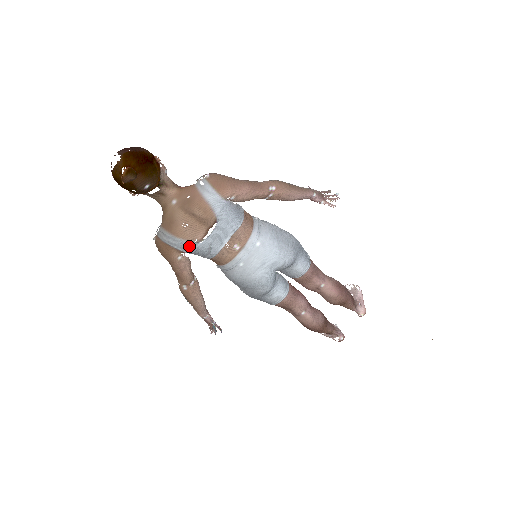
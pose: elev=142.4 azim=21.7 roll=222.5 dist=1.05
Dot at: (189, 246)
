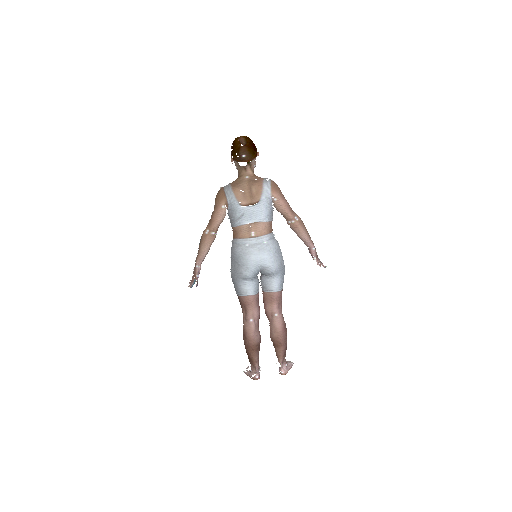
Dot at: (234, 202)
